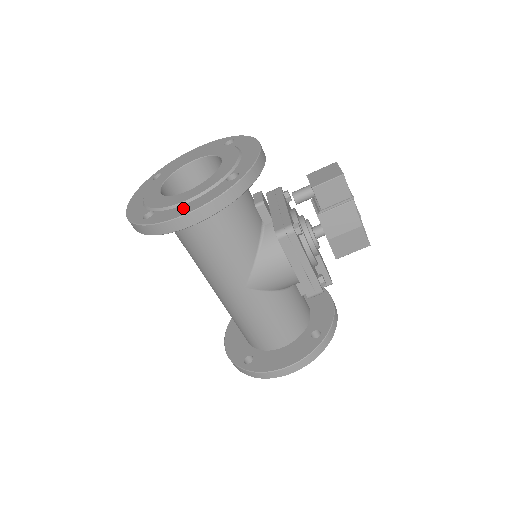
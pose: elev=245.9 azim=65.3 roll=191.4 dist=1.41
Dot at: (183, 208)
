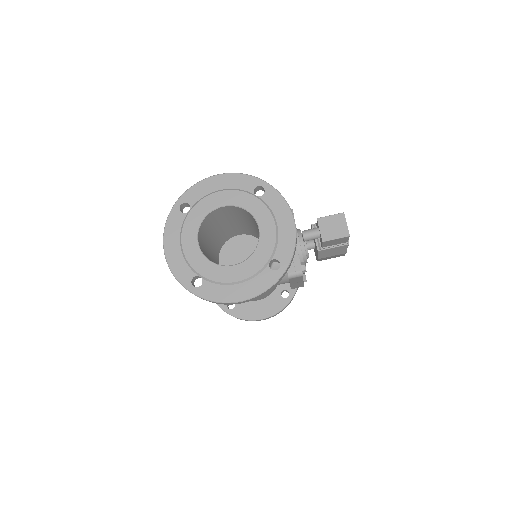
Dot at: (234, 291)
